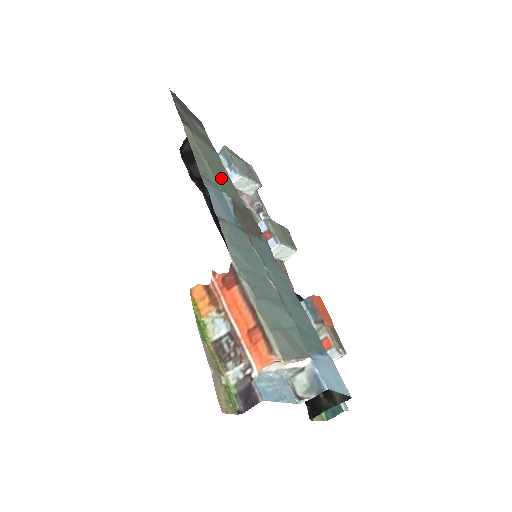
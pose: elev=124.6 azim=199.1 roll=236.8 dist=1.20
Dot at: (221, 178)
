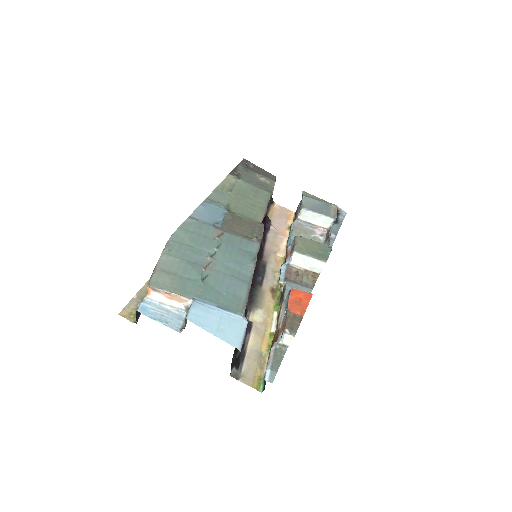
Dot at: (242, 203)
